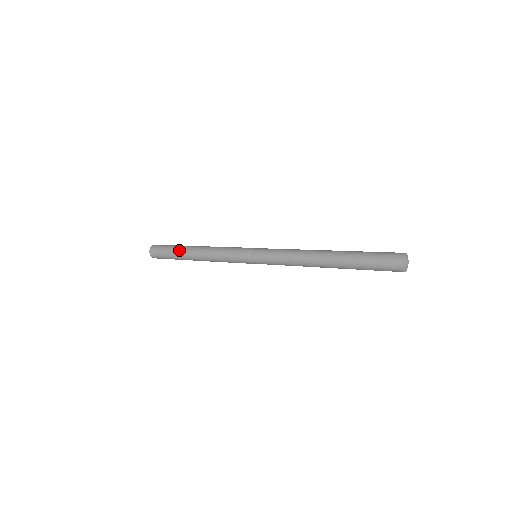
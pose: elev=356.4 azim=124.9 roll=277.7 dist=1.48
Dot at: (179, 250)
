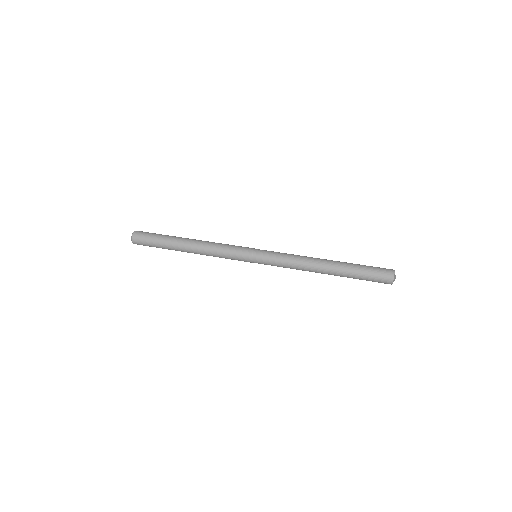
Dot at: (170, 241)
